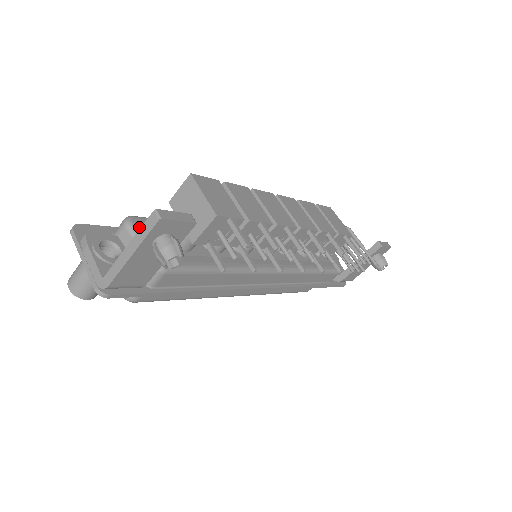
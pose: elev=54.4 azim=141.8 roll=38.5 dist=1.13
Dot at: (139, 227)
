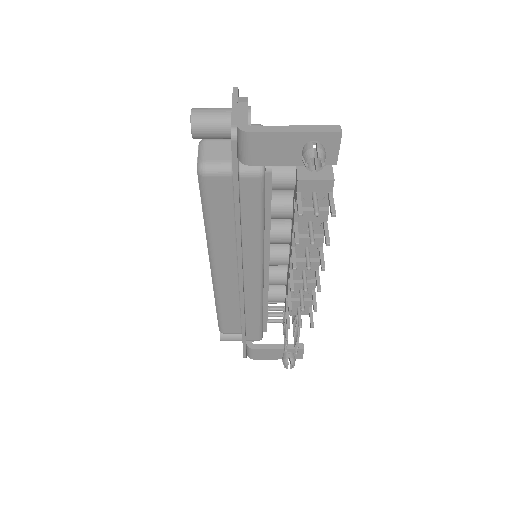
Dot at: occluded
